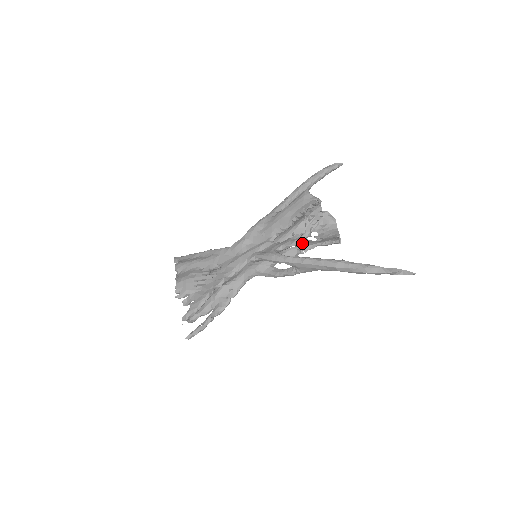
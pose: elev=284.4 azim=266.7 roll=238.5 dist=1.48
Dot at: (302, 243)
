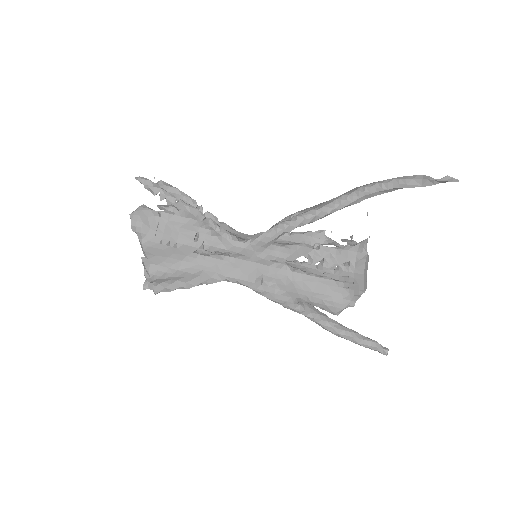
Dot at: (318, 261)
